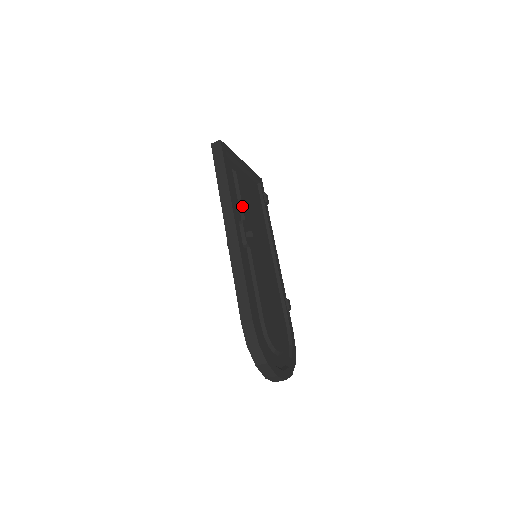
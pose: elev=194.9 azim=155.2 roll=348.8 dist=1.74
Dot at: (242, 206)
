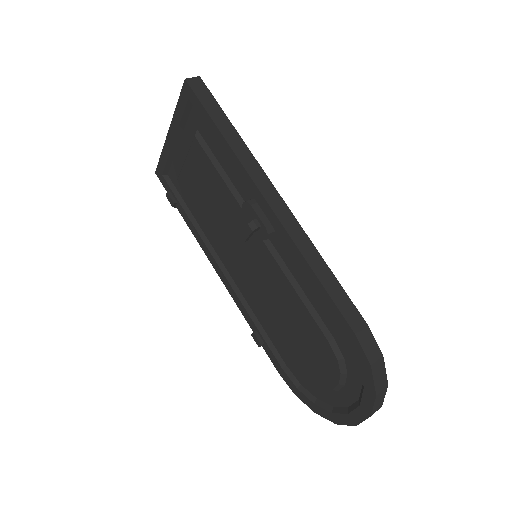
Dot at: occluded
